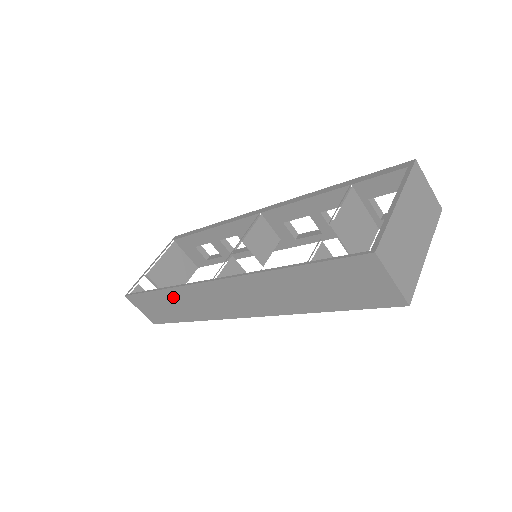
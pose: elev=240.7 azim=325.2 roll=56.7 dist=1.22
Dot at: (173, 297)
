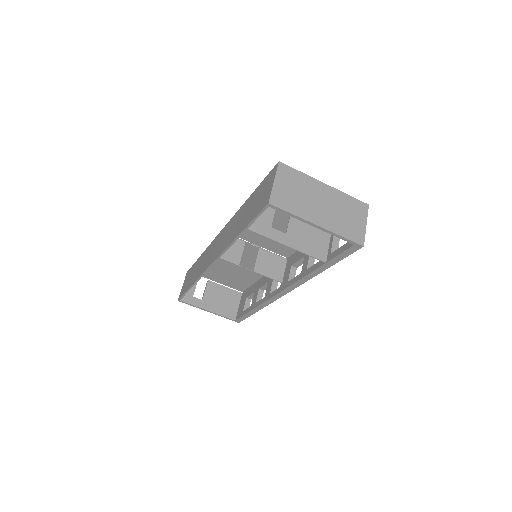
Dot at: occluded
